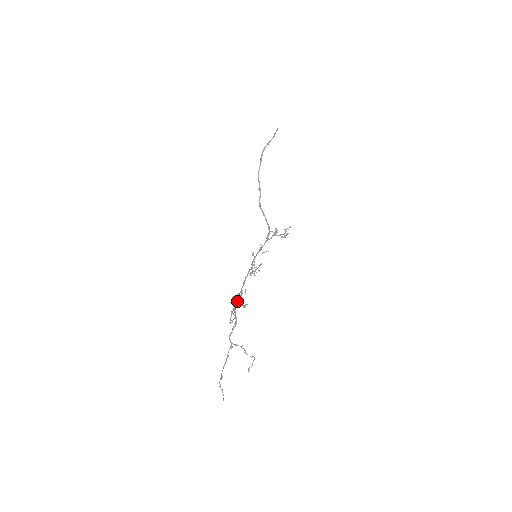
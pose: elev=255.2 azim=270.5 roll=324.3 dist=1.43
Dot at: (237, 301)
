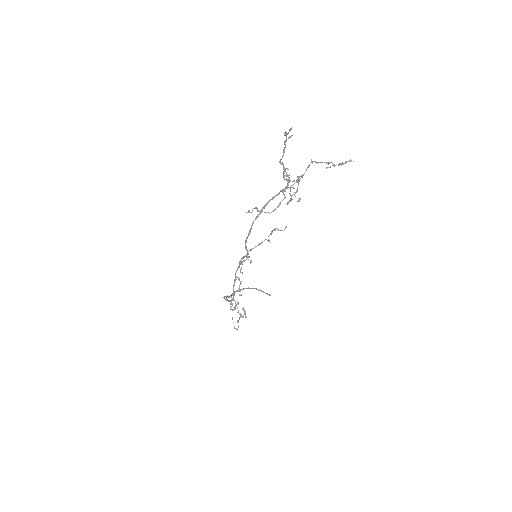
Dot at: occluded
